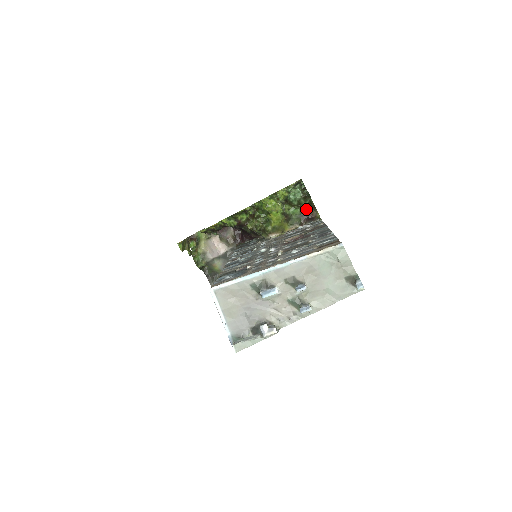
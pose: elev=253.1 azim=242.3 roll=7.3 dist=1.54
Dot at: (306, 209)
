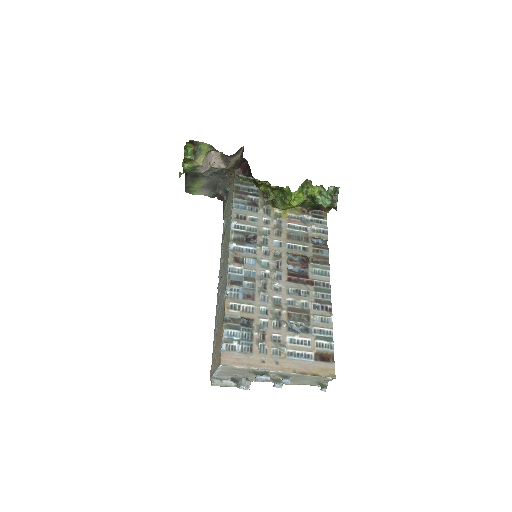
Dot at: occluded
